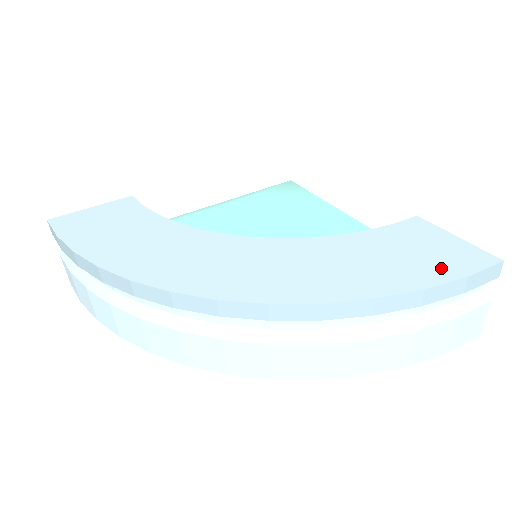
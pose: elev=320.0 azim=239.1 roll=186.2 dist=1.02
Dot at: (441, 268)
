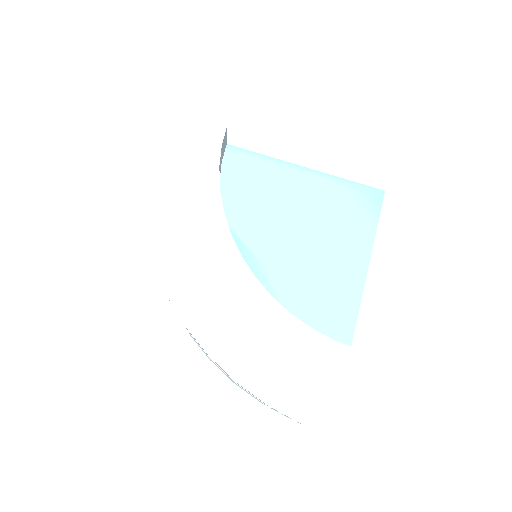
Dot at: (301, 404)
